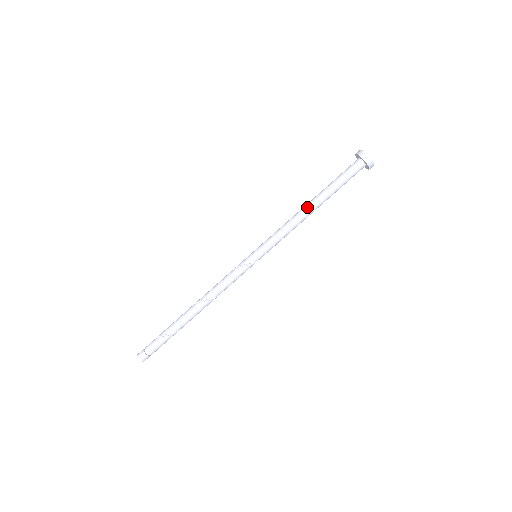
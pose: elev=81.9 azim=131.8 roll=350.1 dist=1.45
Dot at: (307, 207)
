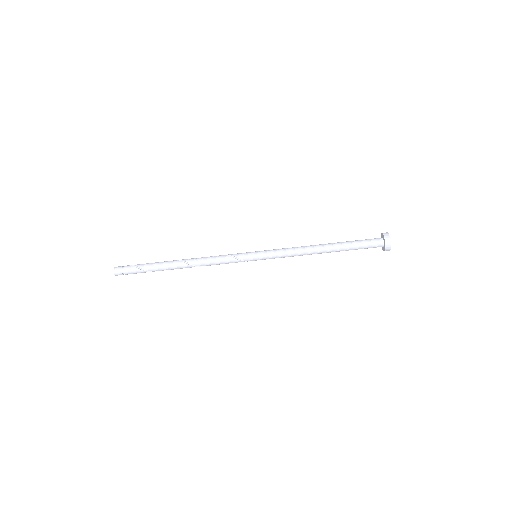
Dot at: (320, 251)
